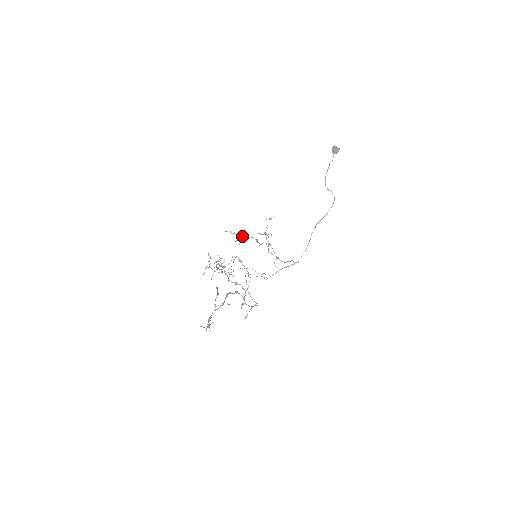
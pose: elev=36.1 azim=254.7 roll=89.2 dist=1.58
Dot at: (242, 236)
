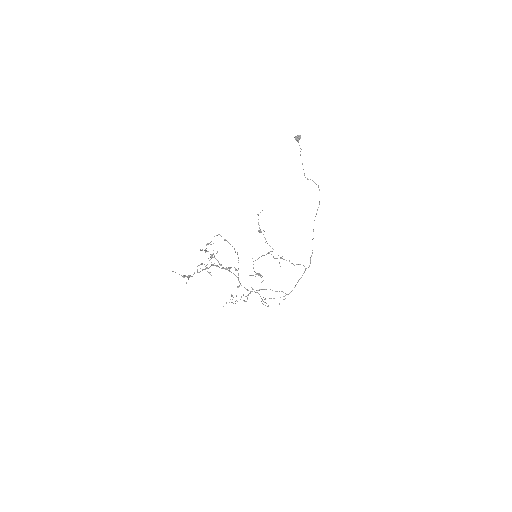
Dot at: (253, 261)
